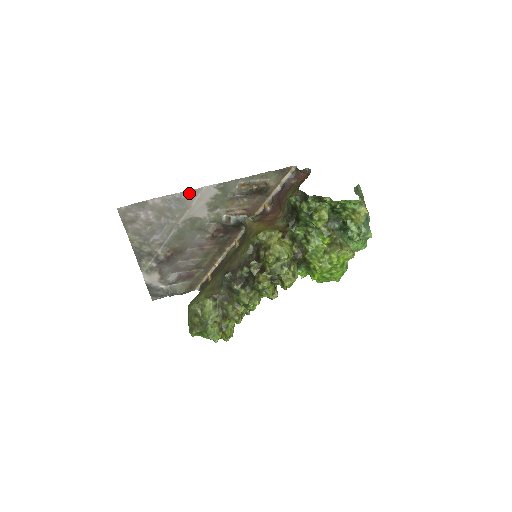
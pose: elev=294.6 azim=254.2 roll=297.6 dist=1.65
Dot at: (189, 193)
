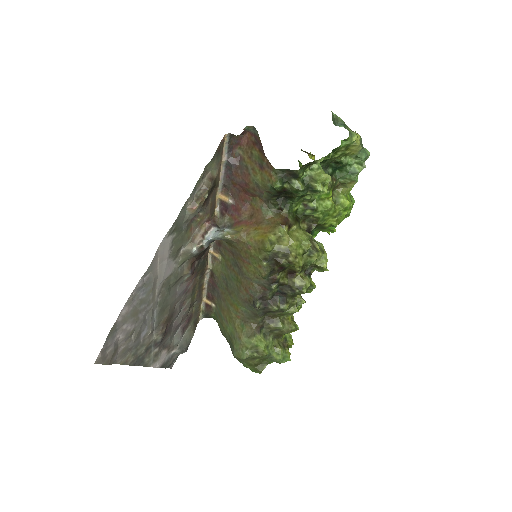
Dot at: (149, 269)
